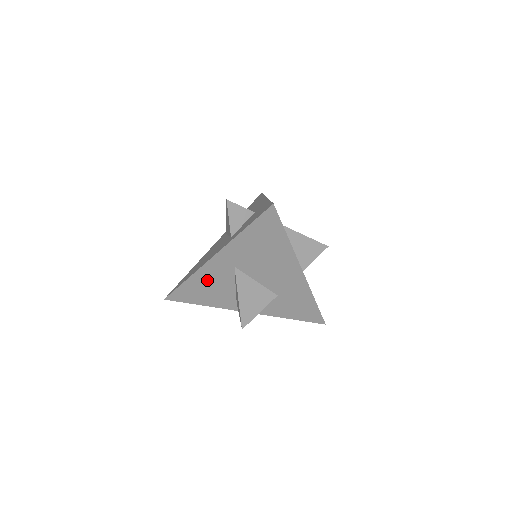
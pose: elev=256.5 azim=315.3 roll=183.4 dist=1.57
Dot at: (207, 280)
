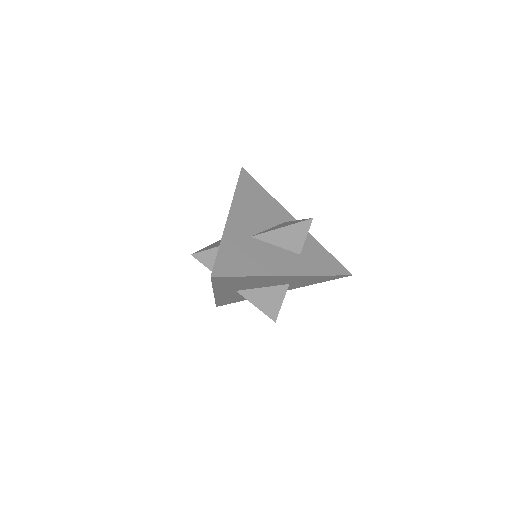
Dot at: (228, 297)
